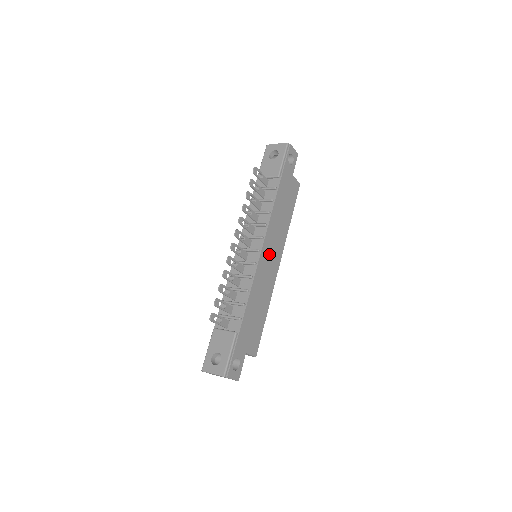
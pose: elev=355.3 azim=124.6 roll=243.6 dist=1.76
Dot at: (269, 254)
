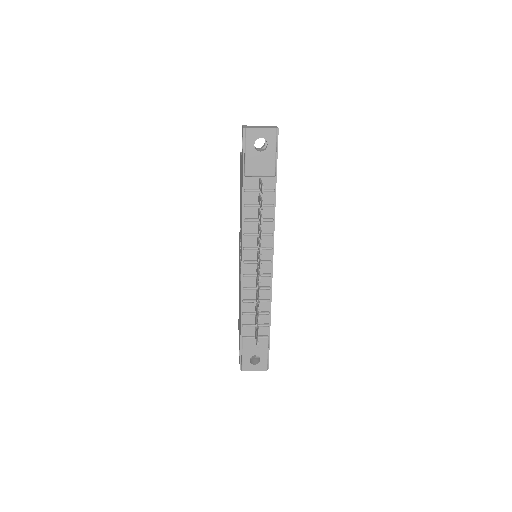
Dot at: occluded
